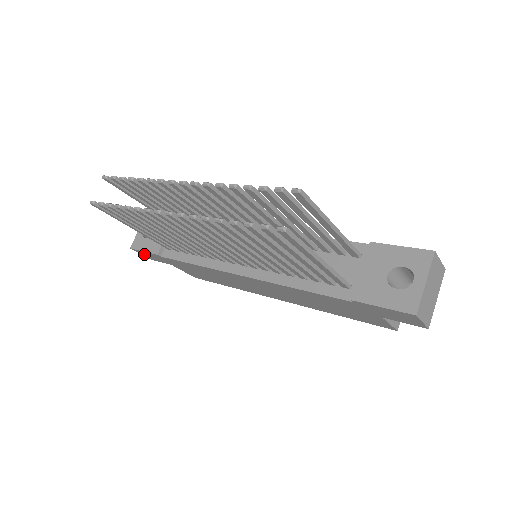
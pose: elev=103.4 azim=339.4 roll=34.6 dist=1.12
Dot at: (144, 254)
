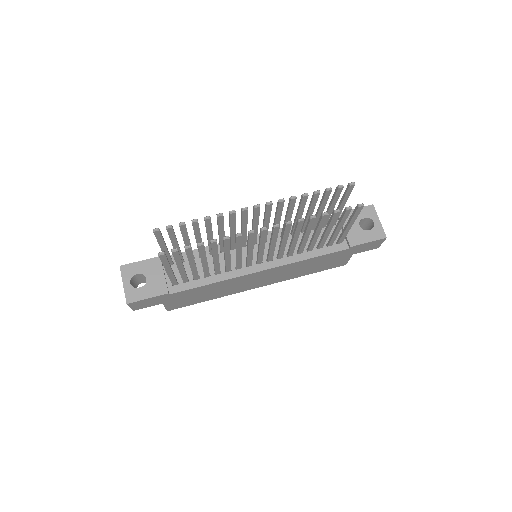
Dot at: (137, 305)
